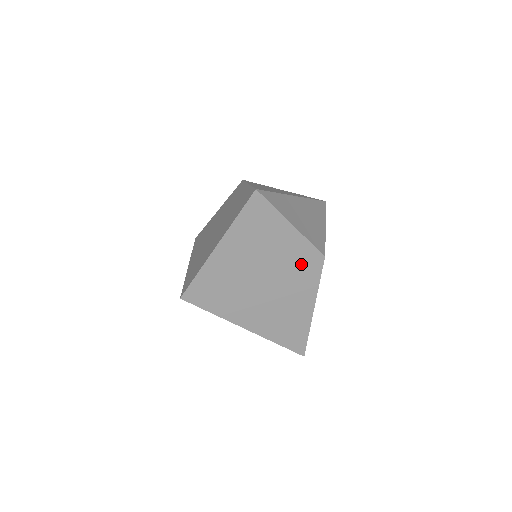
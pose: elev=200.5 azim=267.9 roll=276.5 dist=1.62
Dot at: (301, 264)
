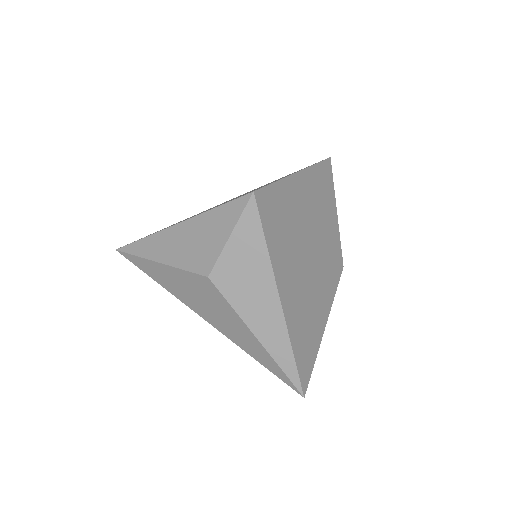
Dot at: (332, 258)
